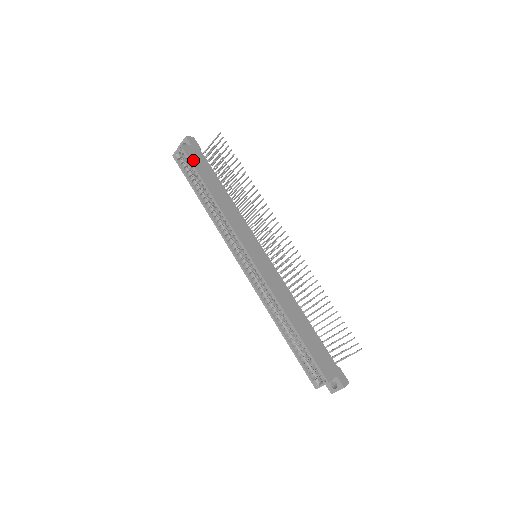
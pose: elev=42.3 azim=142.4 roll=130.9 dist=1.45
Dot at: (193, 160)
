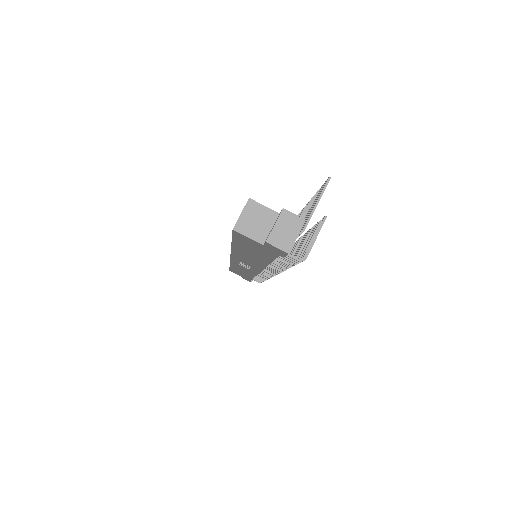
Dot at: occluded
